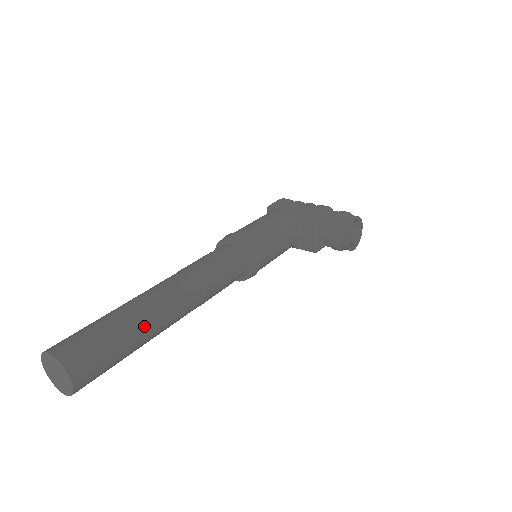
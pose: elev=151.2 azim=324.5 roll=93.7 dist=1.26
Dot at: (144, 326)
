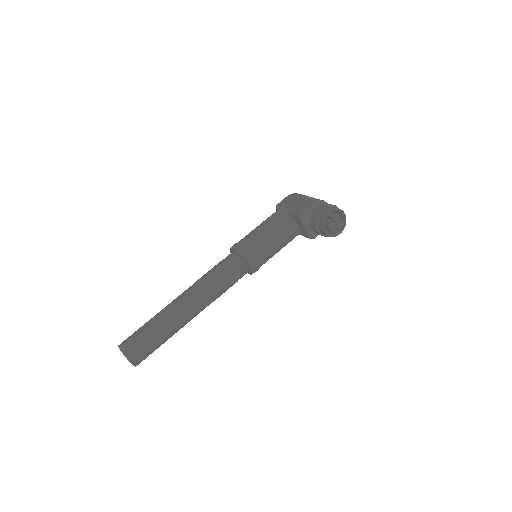
Dot at: (168, 325)
